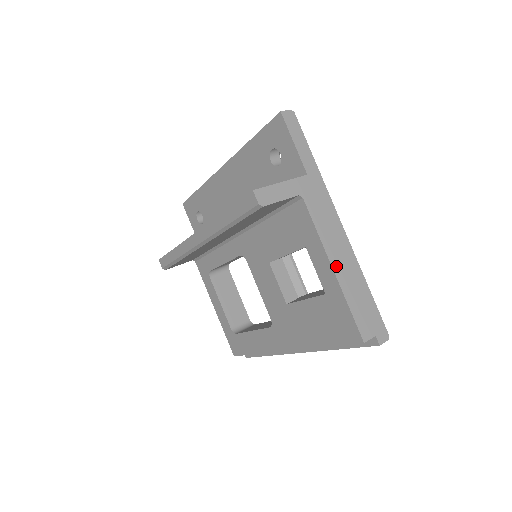
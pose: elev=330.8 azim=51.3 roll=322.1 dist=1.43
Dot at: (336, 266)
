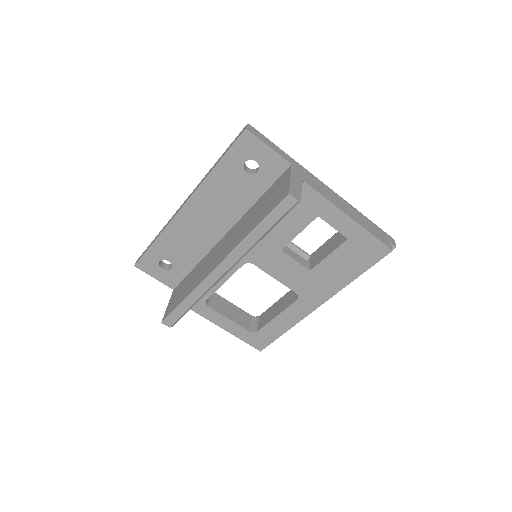
Dot at: (349, 214)
